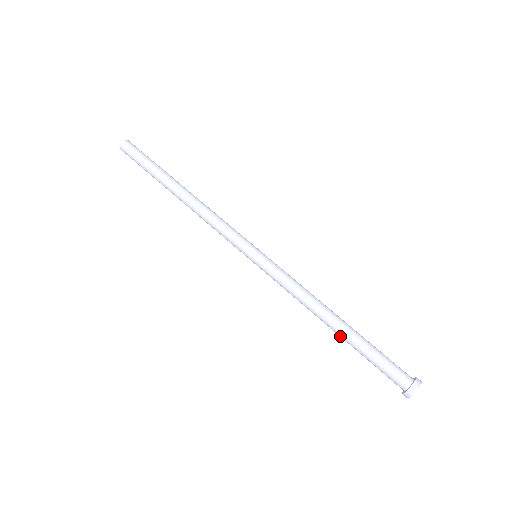
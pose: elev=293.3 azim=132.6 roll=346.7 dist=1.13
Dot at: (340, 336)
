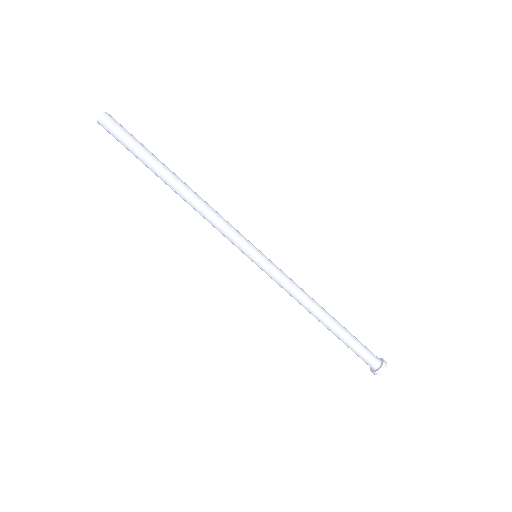
Dot at: (329, 329)
